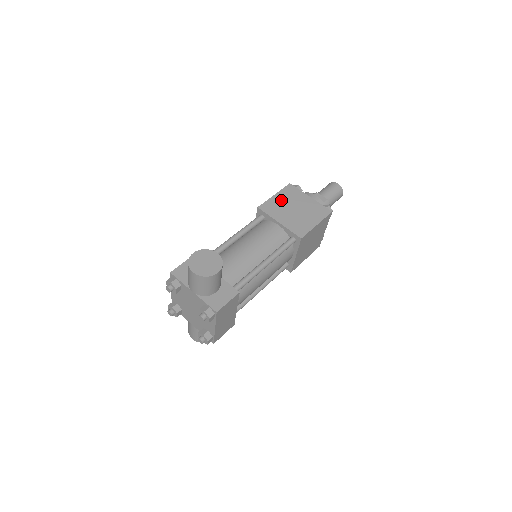
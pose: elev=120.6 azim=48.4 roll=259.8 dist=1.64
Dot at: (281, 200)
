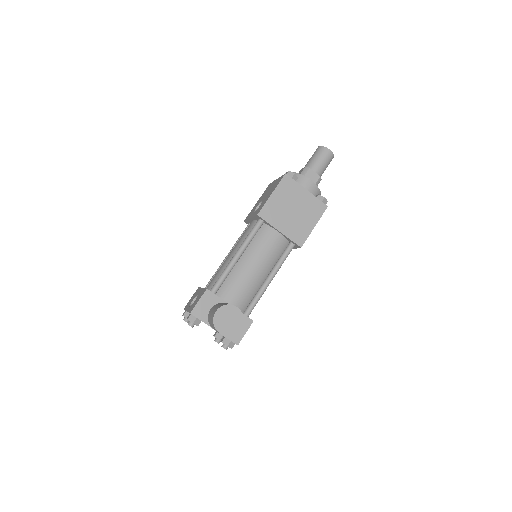
Dot at: (279, 200)
